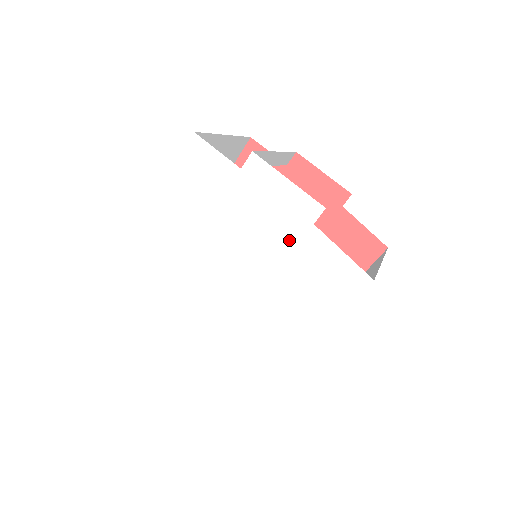
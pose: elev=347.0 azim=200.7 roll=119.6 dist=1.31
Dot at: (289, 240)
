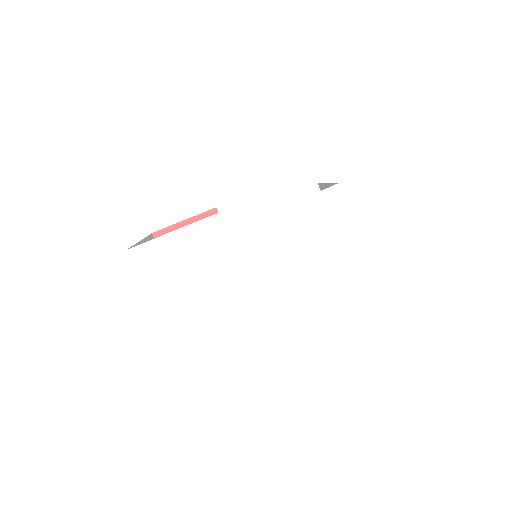
Dot at: (326, 267)
